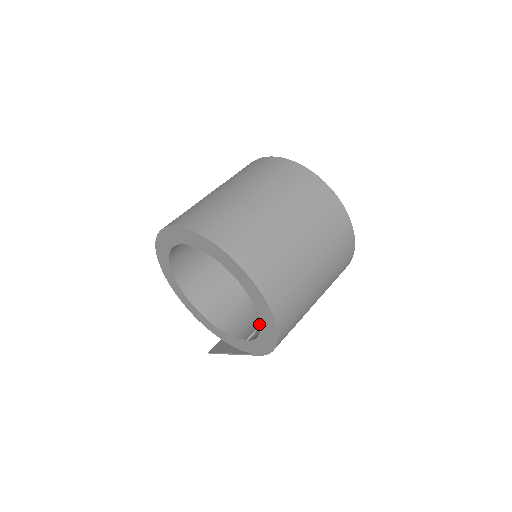
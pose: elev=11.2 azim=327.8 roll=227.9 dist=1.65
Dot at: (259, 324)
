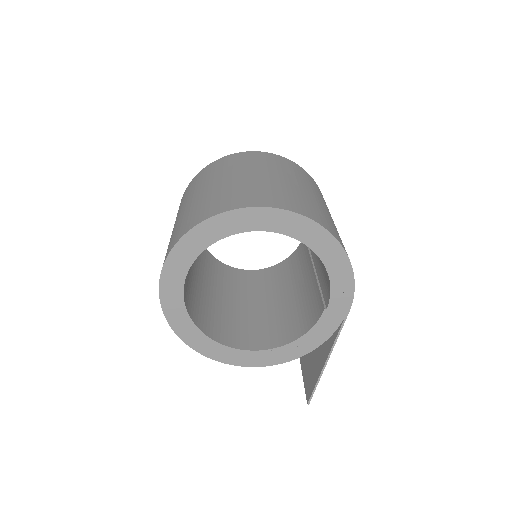
Dot at: (319, 295)
